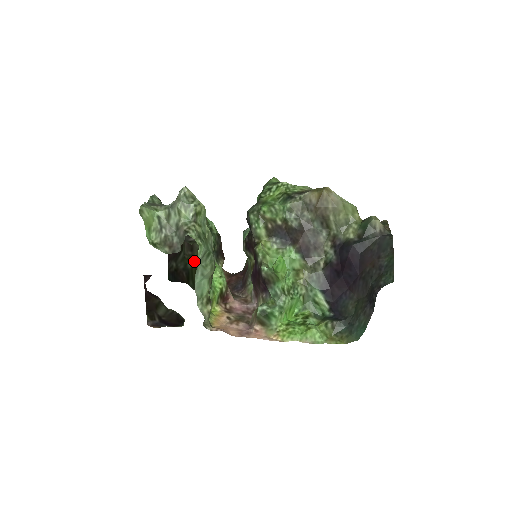
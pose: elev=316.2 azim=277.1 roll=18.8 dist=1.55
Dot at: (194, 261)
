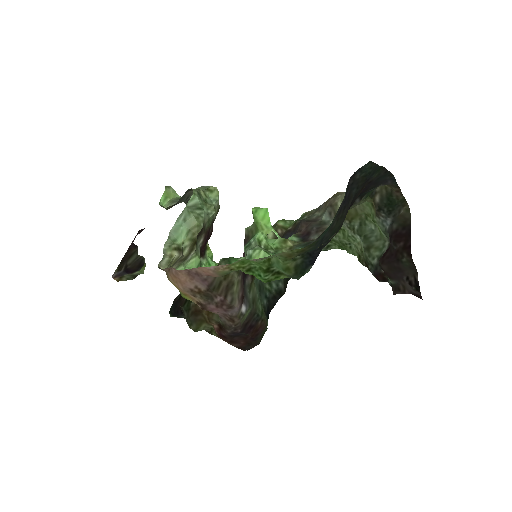
Dot at: occluded
